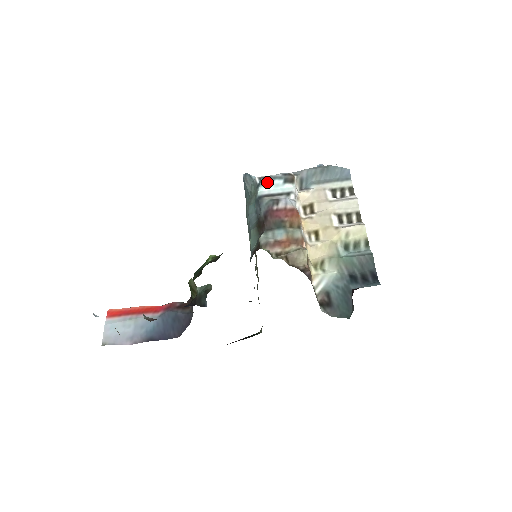
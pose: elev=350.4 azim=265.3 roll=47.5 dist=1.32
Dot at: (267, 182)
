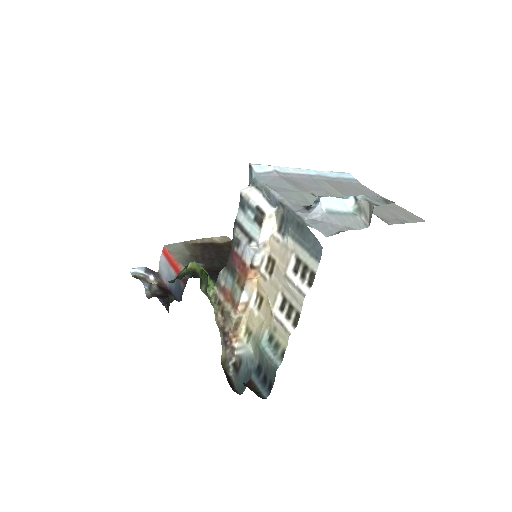
Dot at: (243, 207)
